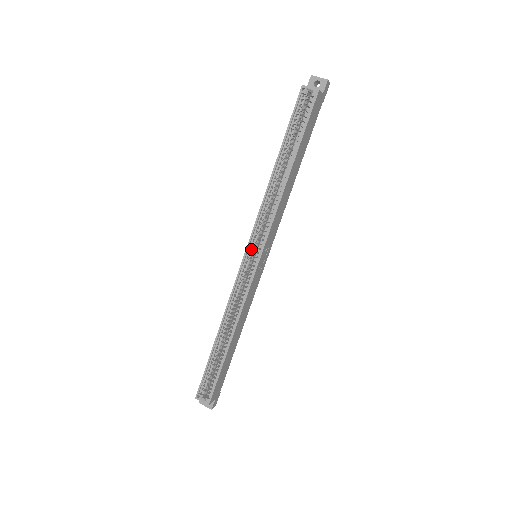
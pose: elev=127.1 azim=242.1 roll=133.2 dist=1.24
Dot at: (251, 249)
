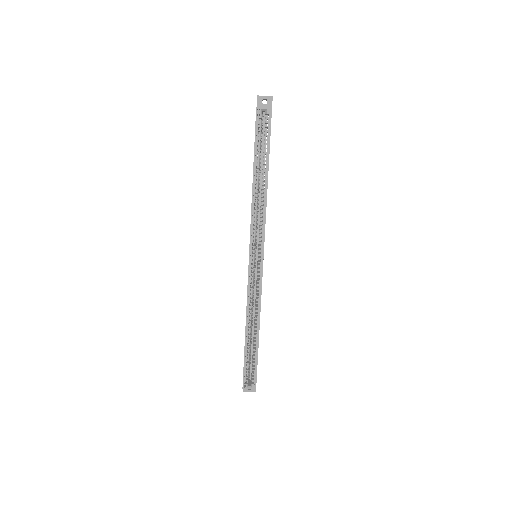
Dot at: (253, 252)
